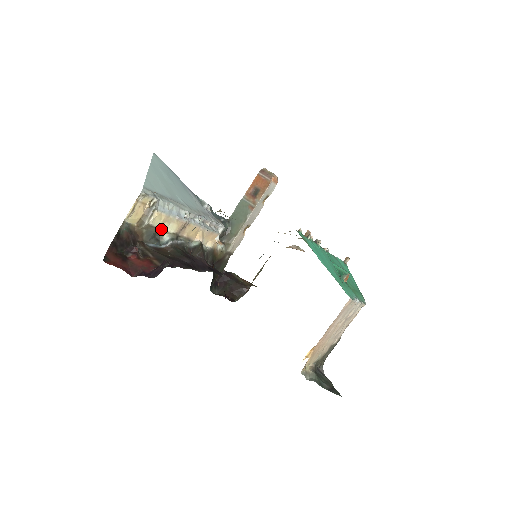
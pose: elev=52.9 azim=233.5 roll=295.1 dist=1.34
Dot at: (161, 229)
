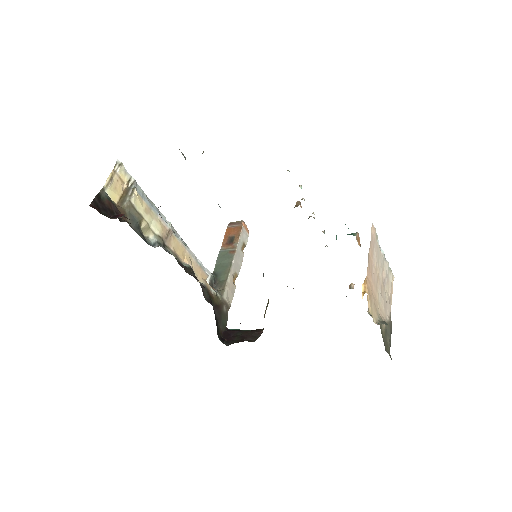
Dot at: (145, 220)
